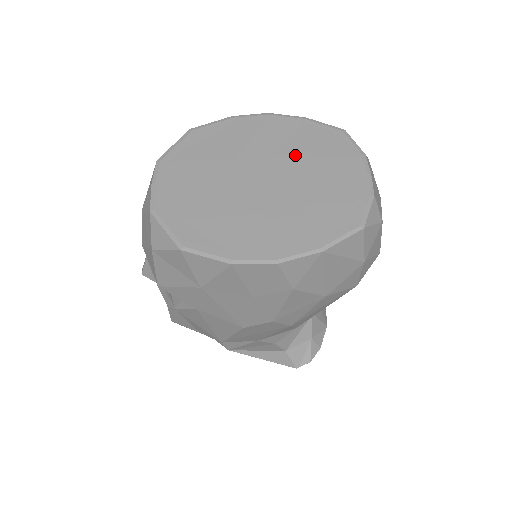
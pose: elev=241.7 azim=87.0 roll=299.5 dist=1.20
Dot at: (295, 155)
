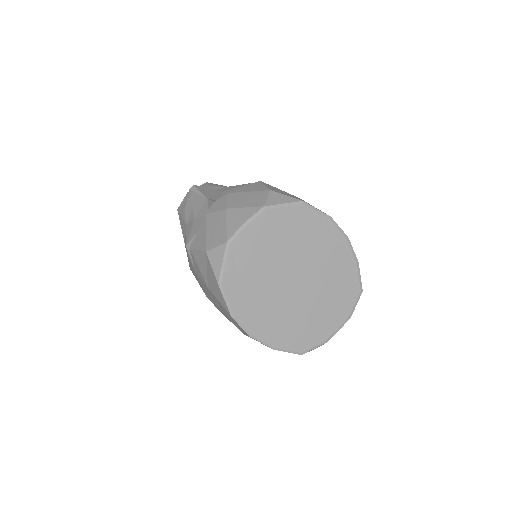
Dot at: (325, 283)
